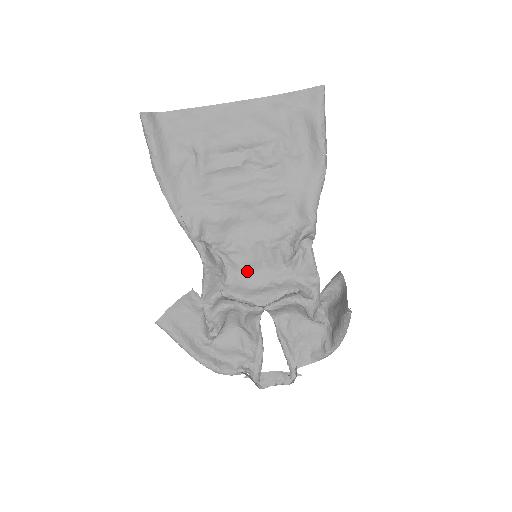
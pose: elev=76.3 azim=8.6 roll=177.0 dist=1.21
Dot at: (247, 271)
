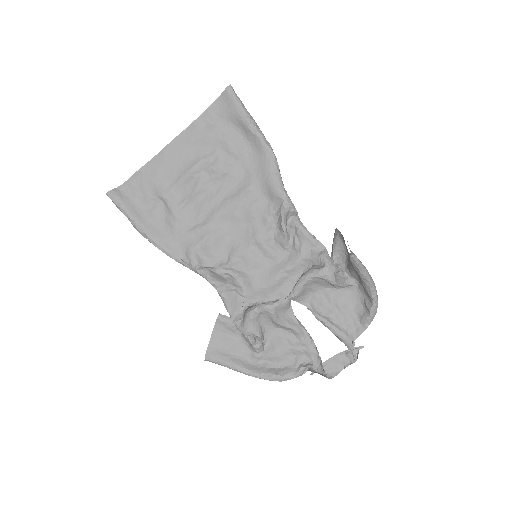
Dot at: (256, 273)
